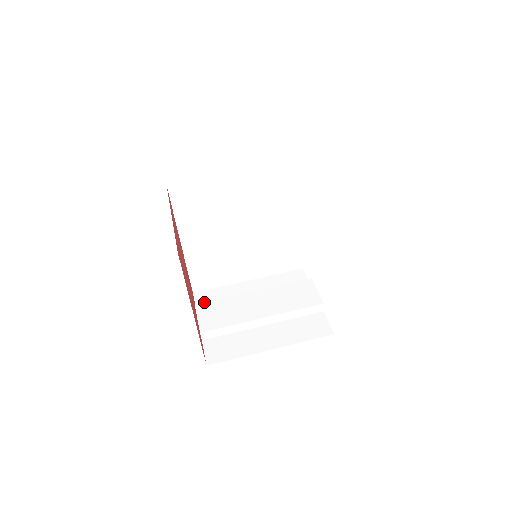
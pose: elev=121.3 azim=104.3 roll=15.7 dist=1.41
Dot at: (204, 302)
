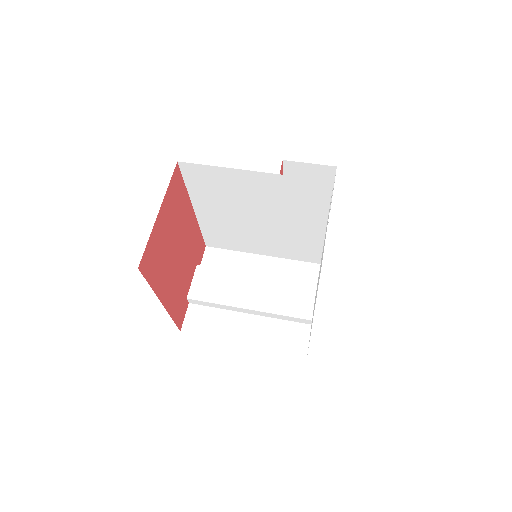
Dot at: (210, 261)
